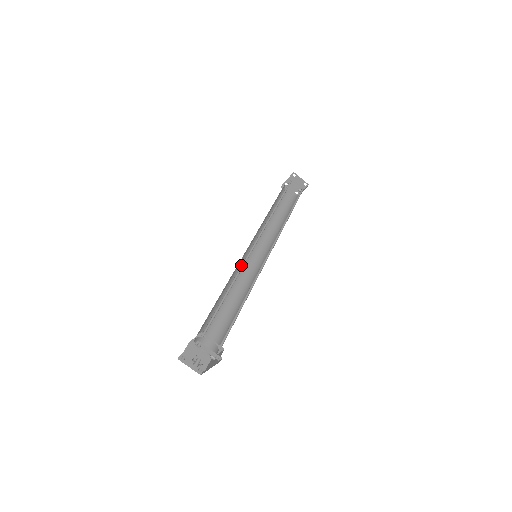
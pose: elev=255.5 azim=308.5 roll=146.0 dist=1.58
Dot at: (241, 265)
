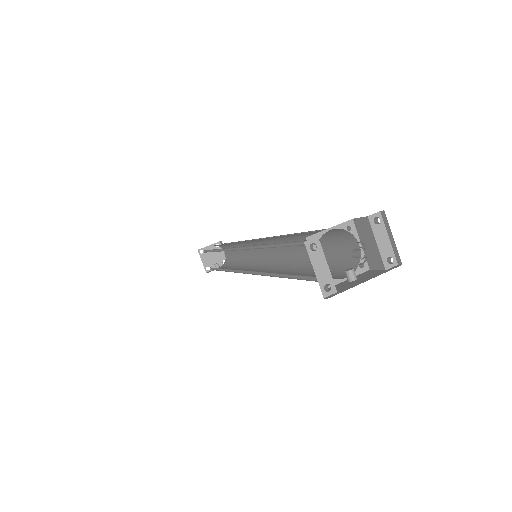
Dot at: (276, 236)
